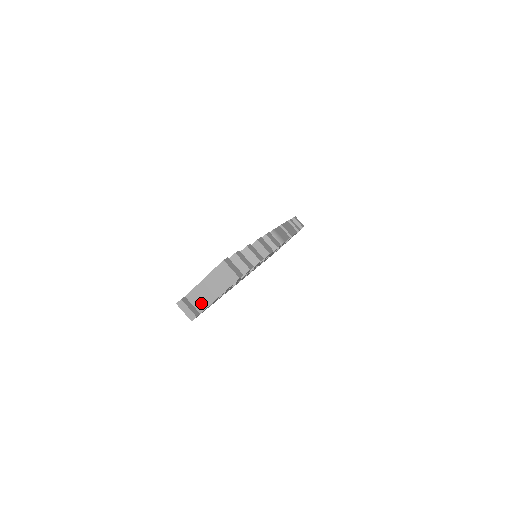
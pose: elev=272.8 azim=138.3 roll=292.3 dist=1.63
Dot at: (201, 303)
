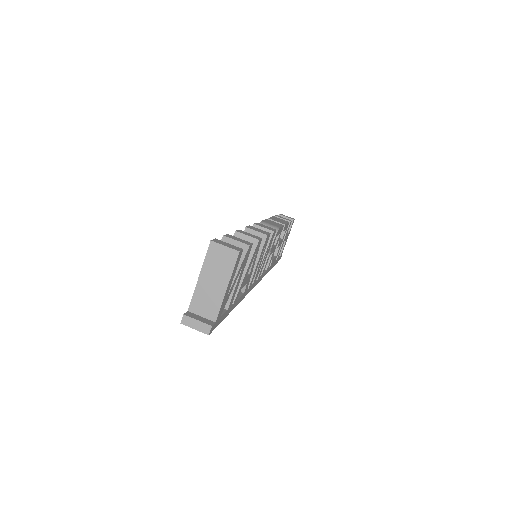
Dot at: (210, 308)
